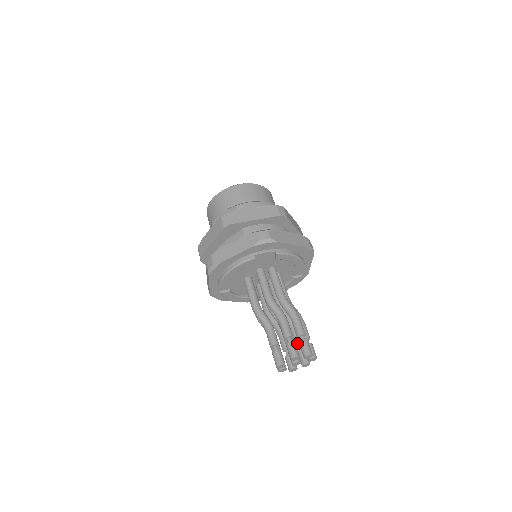
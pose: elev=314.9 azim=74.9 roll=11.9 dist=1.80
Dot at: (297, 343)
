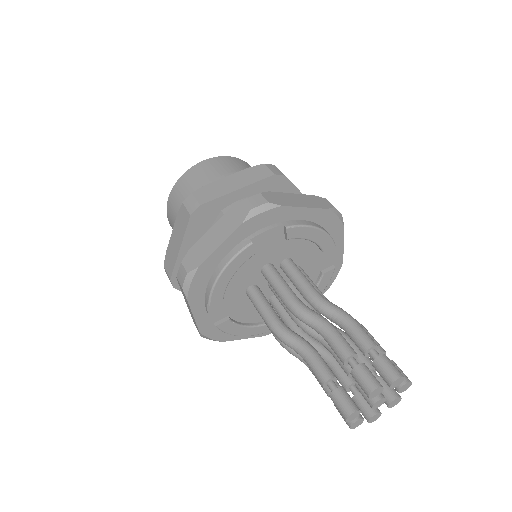
Dot at: occluded
